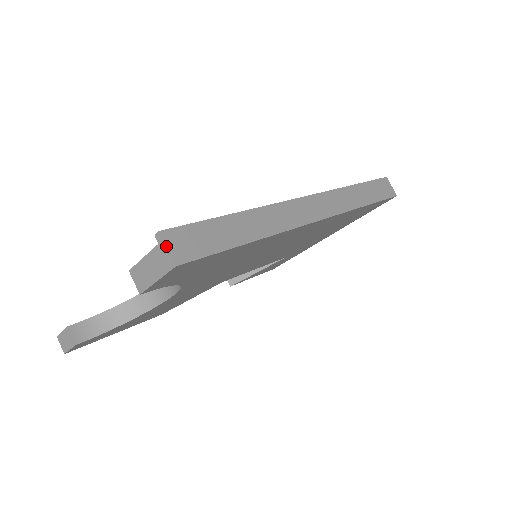
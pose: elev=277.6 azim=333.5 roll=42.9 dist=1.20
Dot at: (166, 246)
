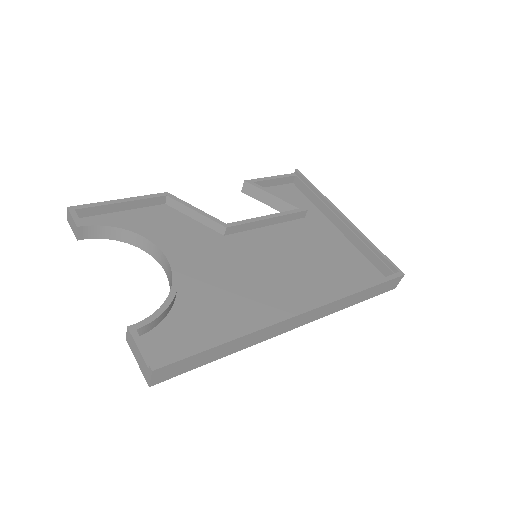
Dot at: (151, 378)
